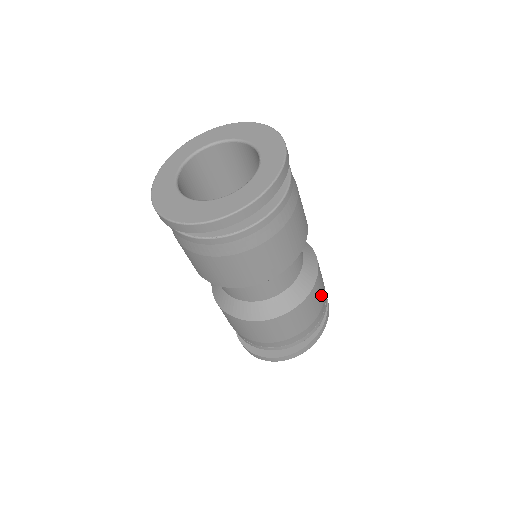
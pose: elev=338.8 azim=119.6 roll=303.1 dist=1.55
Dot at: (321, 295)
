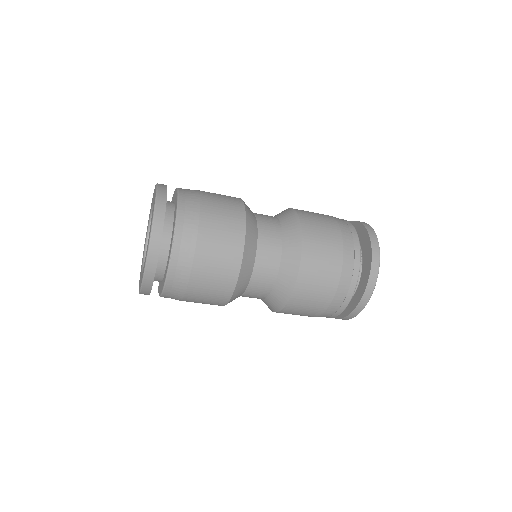
Dot at: (313, 307)
